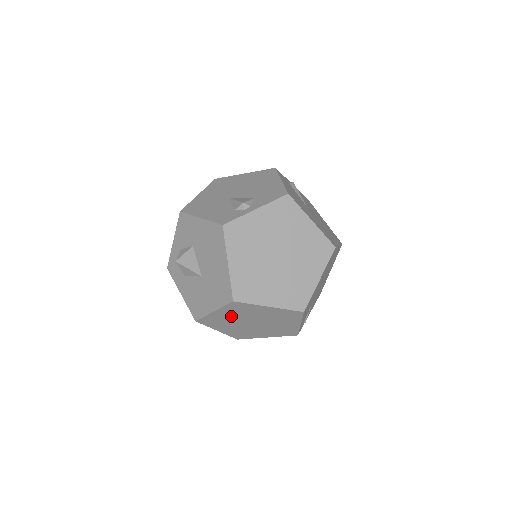
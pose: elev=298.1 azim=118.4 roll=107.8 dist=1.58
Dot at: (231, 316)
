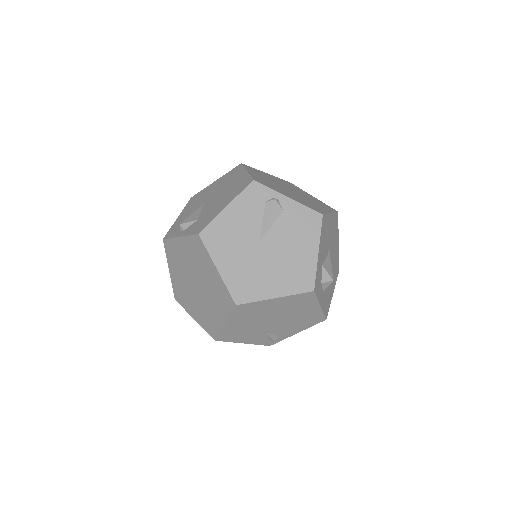
Dot at: occluded
